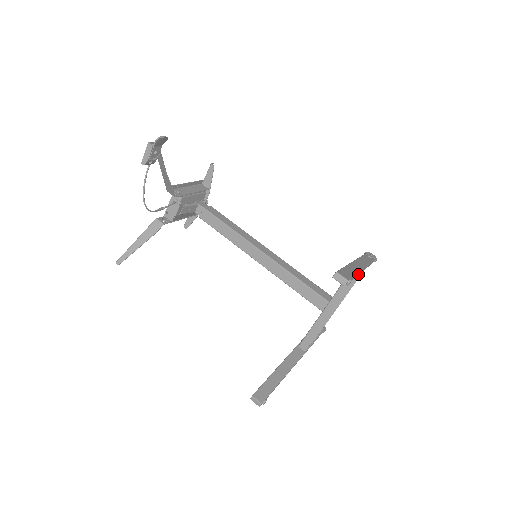
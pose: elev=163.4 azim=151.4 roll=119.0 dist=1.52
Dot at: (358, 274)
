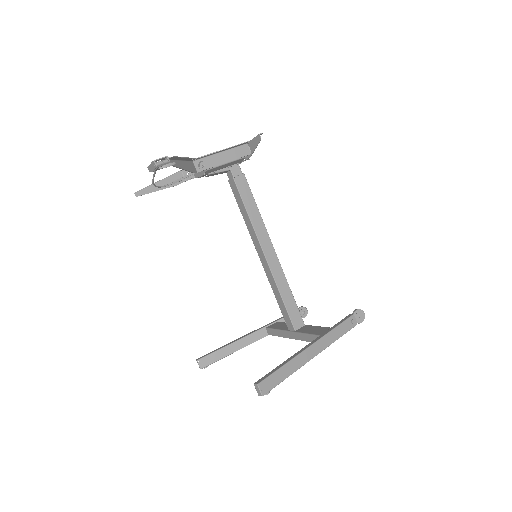
Dot at: (303, 363)
